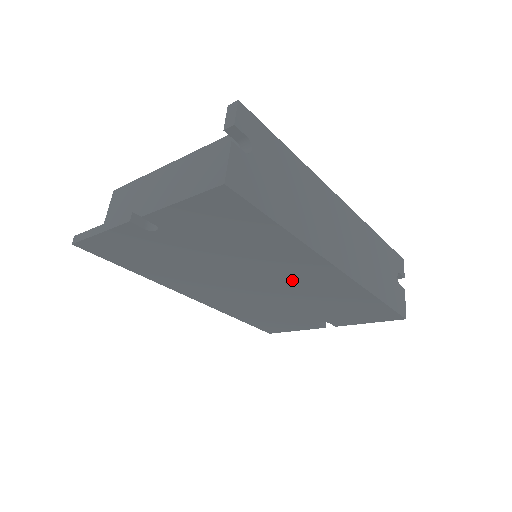
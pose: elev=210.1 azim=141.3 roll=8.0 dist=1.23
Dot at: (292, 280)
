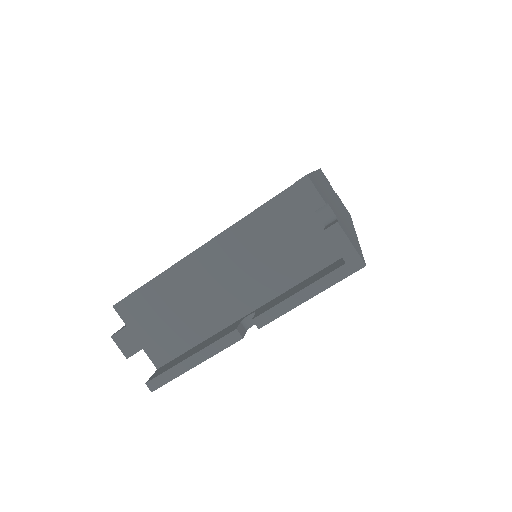
Dot at: occluded
